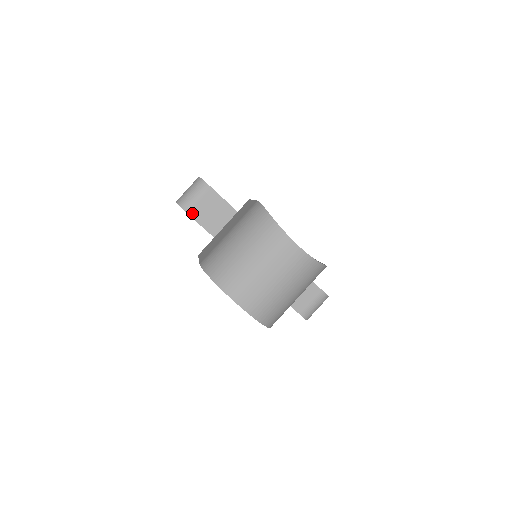
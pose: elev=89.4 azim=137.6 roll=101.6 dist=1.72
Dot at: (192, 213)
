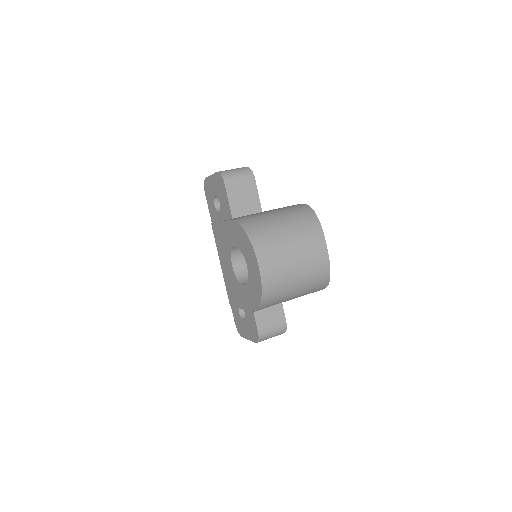
Dot at: (229, 187)
